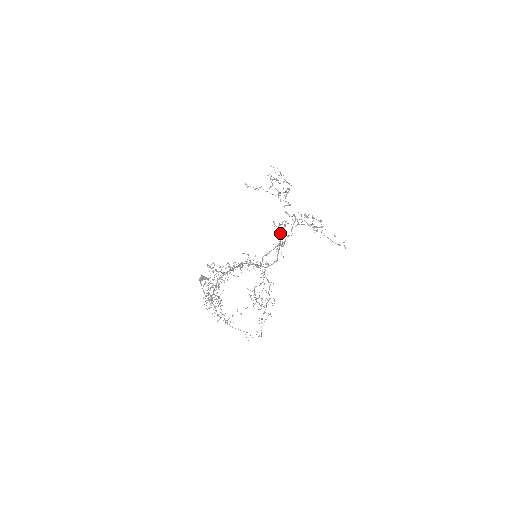
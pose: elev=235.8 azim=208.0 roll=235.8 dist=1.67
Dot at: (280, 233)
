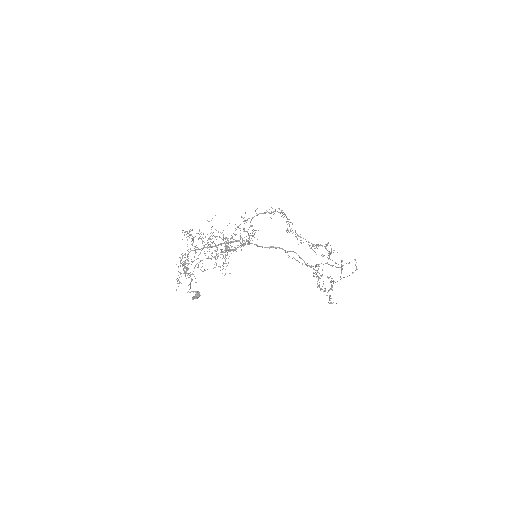
Dot at: occluded
